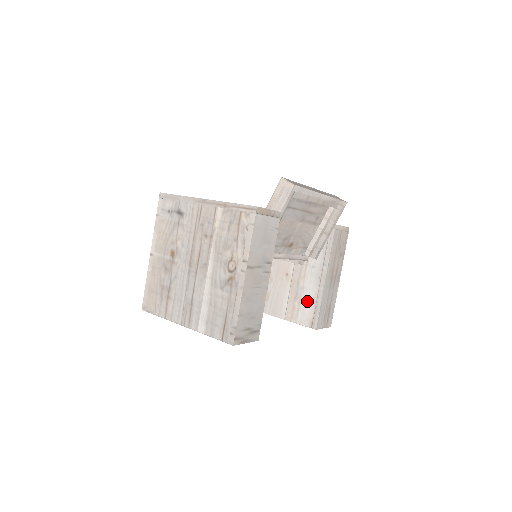
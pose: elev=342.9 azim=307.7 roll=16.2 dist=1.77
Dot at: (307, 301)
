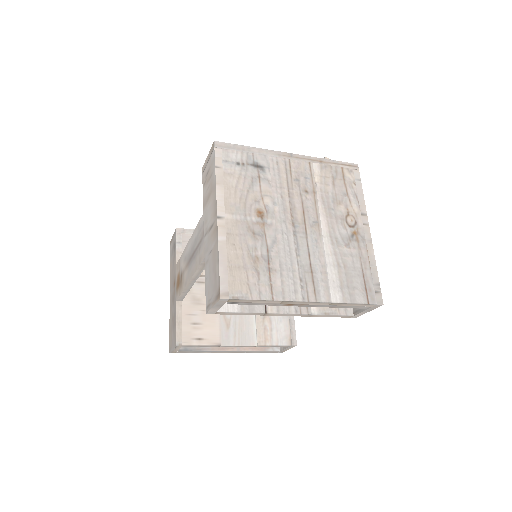
Dot at: (279, 317)
